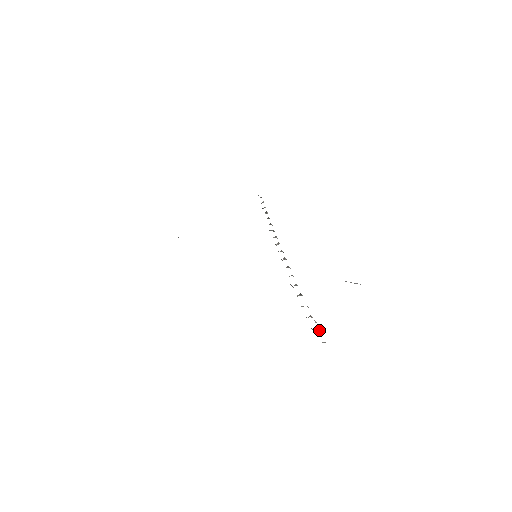
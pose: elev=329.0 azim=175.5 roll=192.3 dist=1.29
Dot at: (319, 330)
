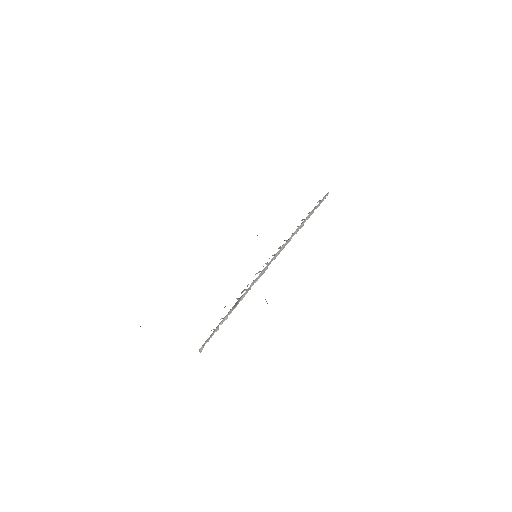
Dot at: (216, 331)
